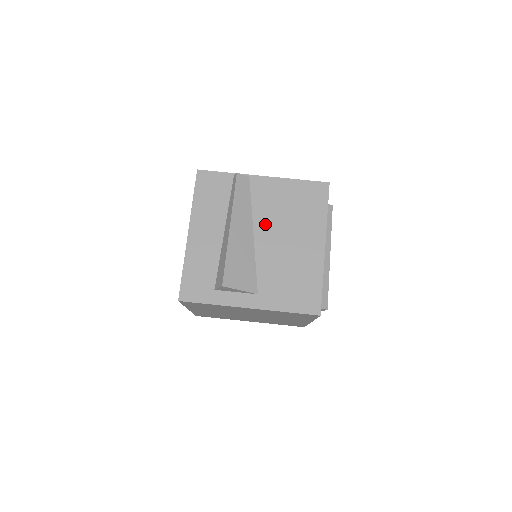
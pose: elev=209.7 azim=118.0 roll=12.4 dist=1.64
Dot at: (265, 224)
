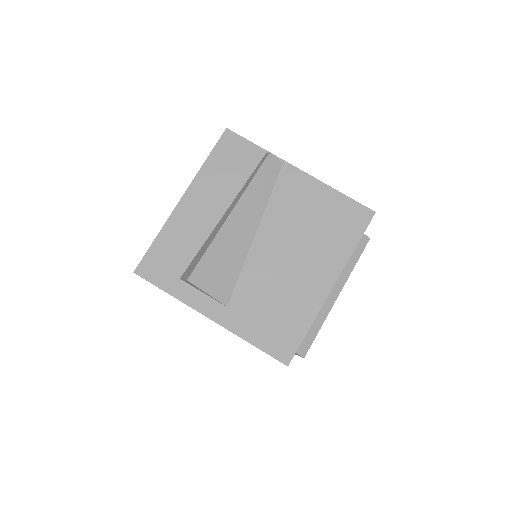
Dot at: (275, 228)
